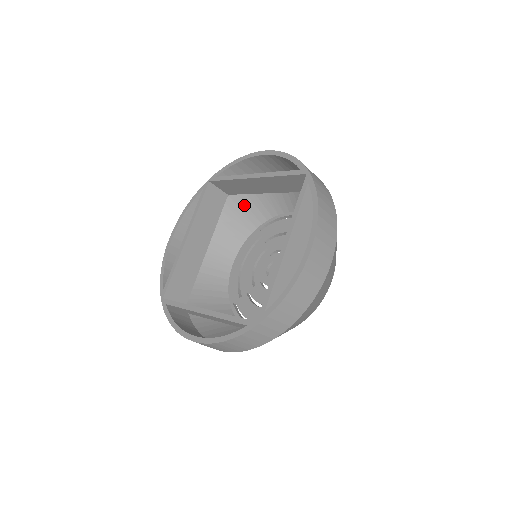
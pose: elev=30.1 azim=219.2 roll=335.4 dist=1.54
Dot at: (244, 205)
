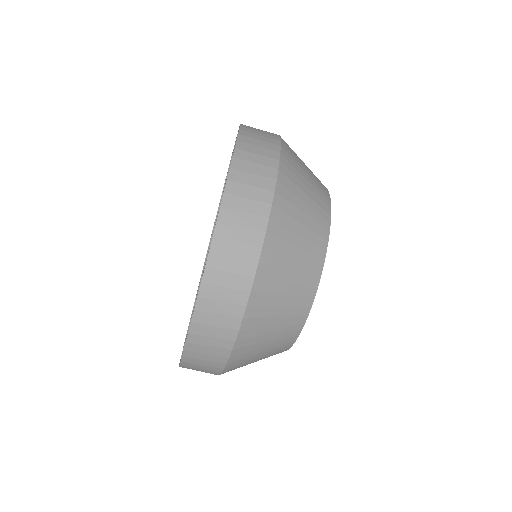
Dot at: occluded
